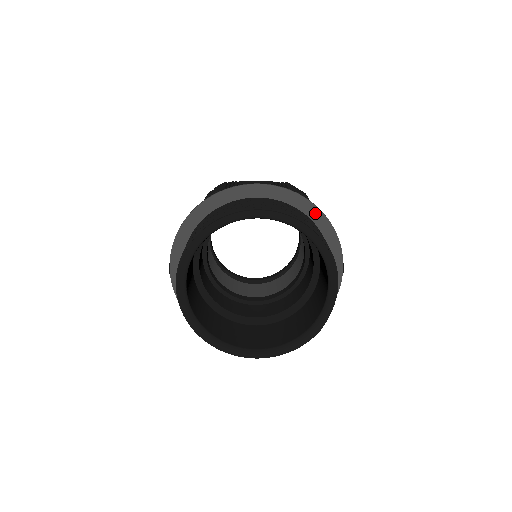
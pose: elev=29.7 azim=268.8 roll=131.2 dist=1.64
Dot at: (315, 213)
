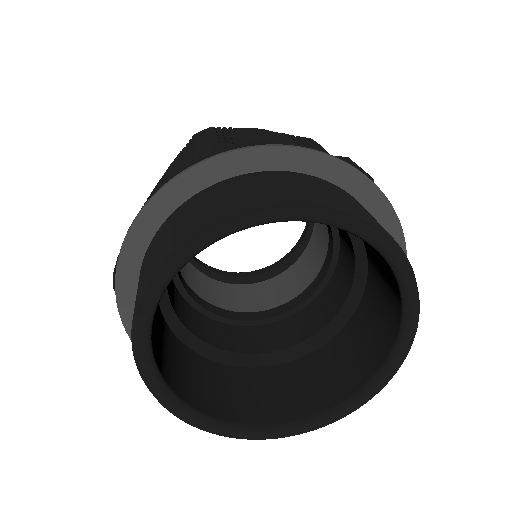
Dot at: (380, 206)
